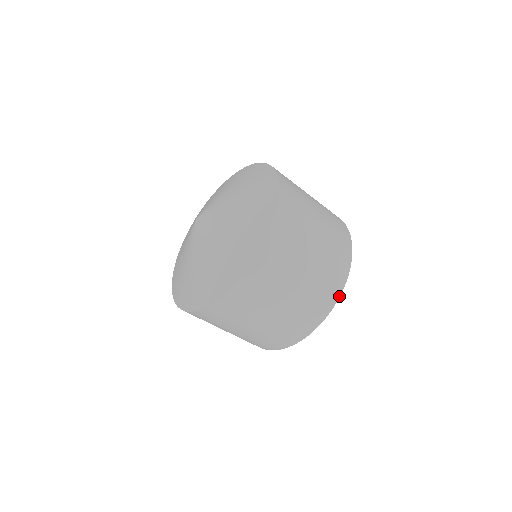
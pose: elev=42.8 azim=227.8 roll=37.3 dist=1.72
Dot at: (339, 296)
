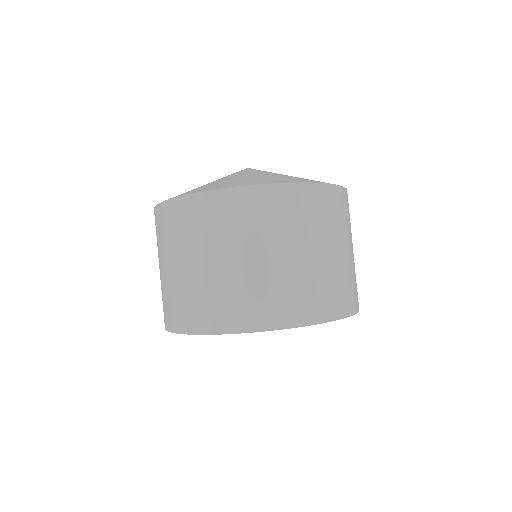
Dot at: (314, 323)
